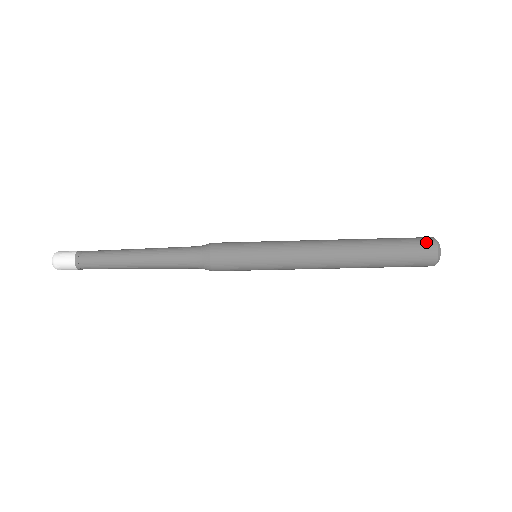
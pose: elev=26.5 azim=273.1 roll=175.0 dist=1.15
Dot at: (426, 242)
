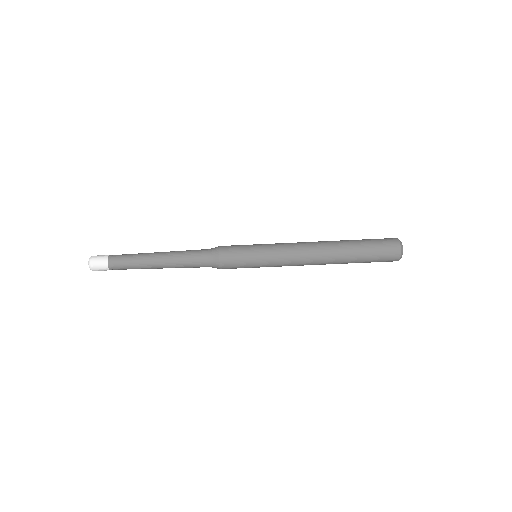
Dot at: (389, 238)
